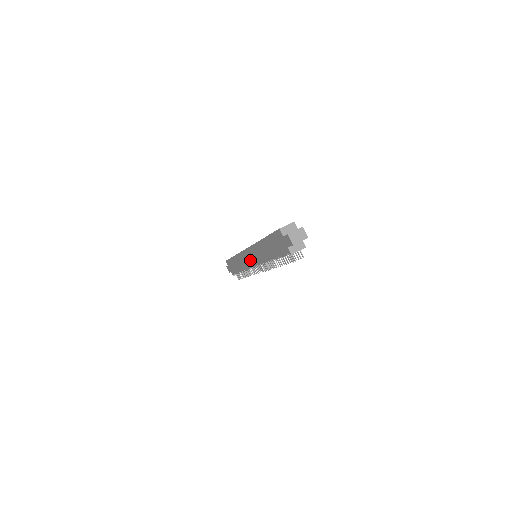
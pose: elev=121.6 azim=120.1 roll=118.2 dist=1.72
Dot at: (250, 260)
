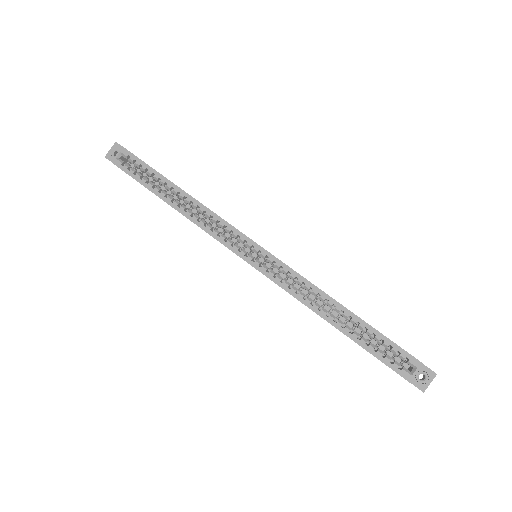
Dot at: occluded
